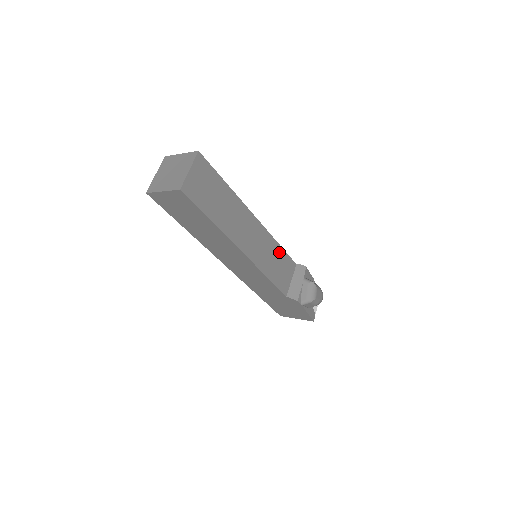
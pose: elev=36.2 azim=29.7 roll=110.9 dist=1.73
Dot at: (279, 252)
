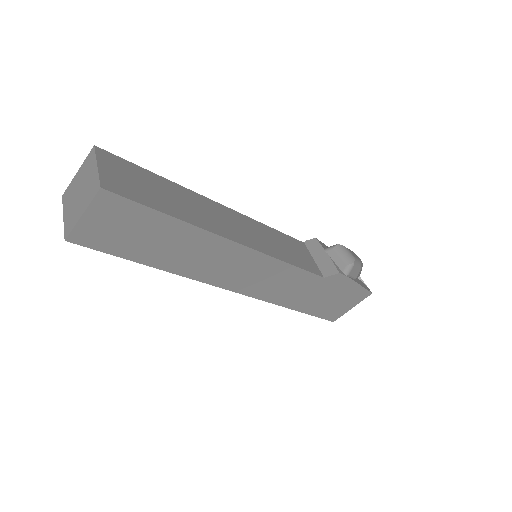
Dot at: (276, 235)
